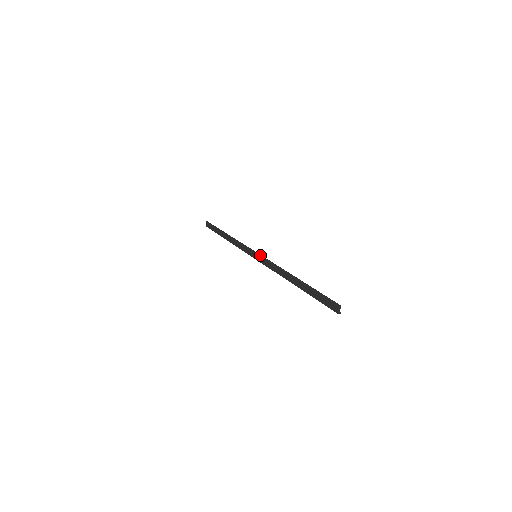
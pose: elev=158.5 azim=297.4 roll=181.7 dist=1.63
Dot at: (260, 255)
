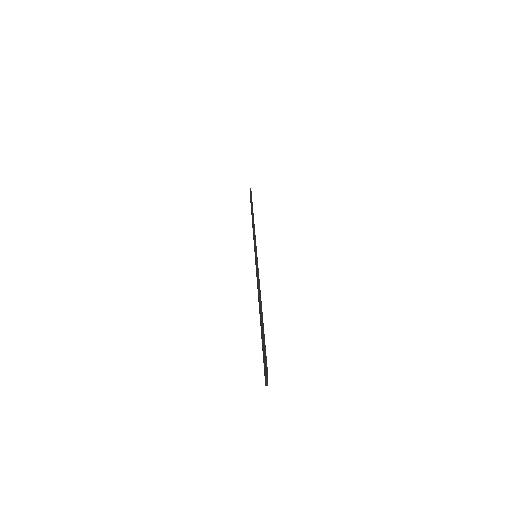
Dot at: (256, 258)
